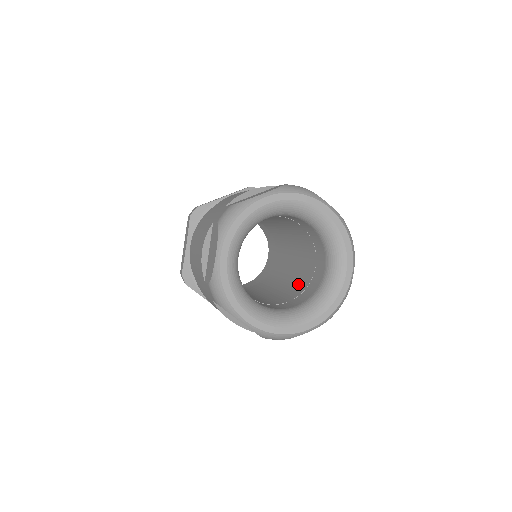
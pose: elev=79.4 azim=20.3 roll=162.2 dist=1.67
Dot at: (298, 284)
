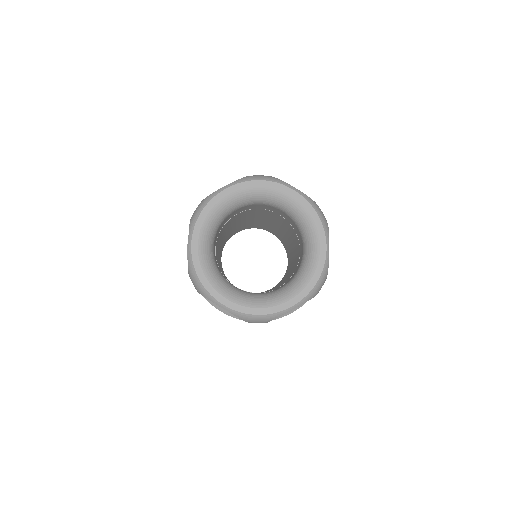
Dot at: occluded
